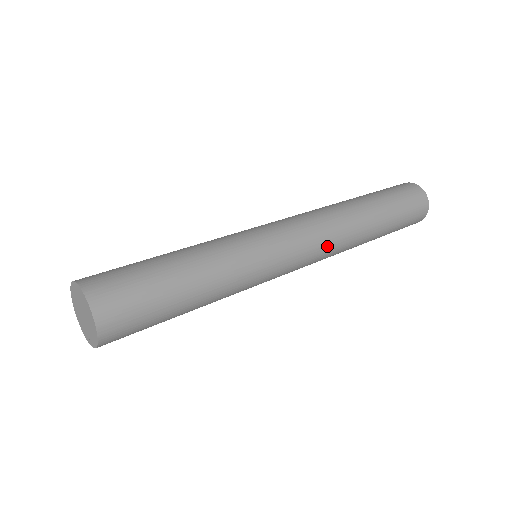
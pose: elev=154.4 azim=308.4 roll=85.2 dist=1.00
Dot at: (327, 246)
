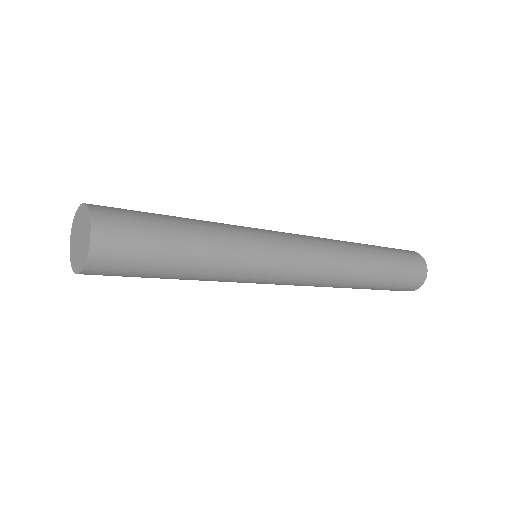
Dot at: (325, 270)
